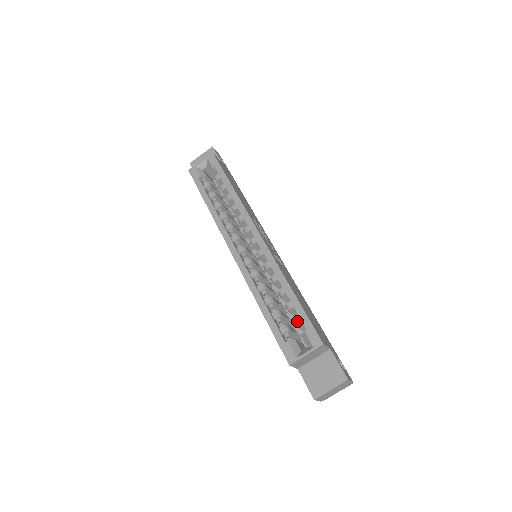
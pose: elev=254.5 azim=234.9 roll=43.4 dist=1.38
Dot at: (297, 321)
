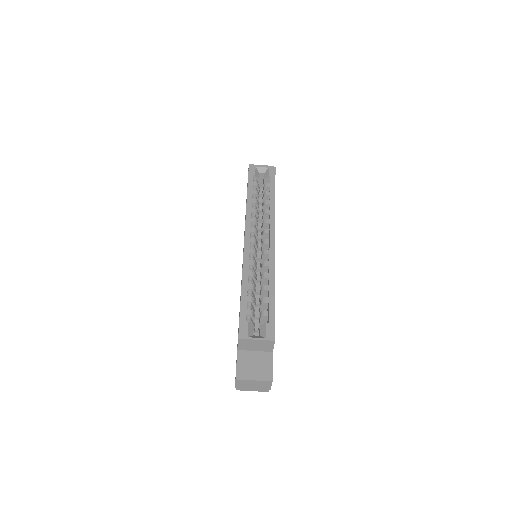
Dot at: (264, 313)
